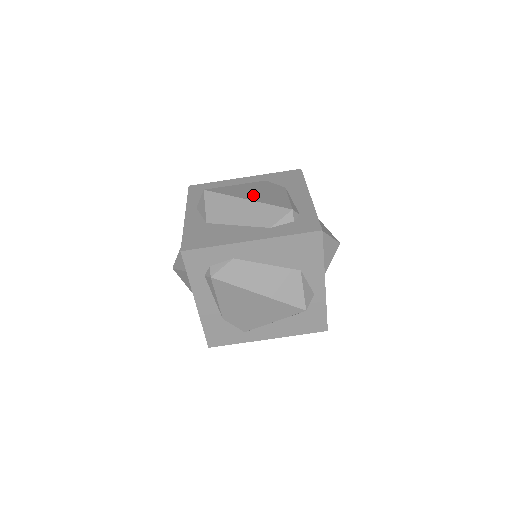
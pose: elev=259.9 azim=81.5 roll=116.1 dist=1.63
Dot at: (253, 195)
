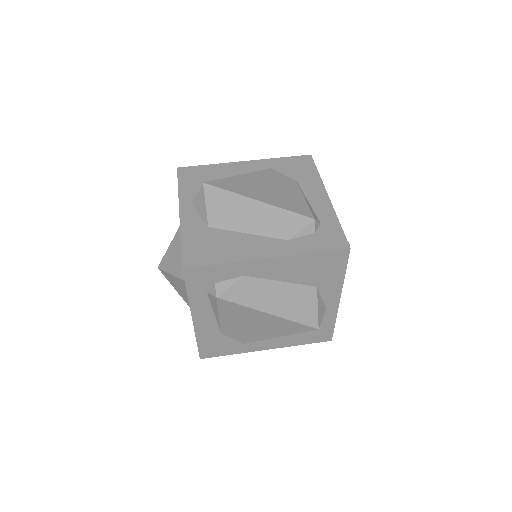
Dot at: (264, 193)
